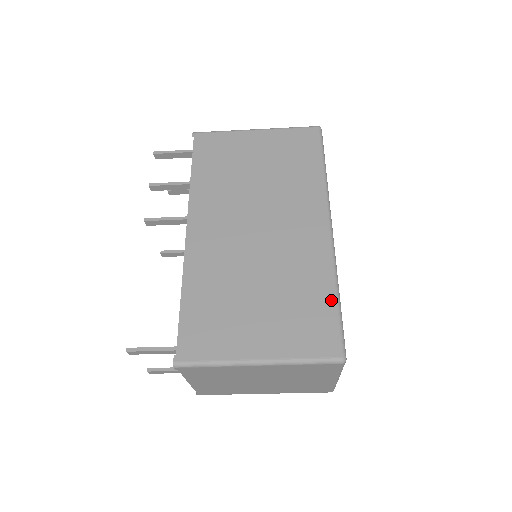
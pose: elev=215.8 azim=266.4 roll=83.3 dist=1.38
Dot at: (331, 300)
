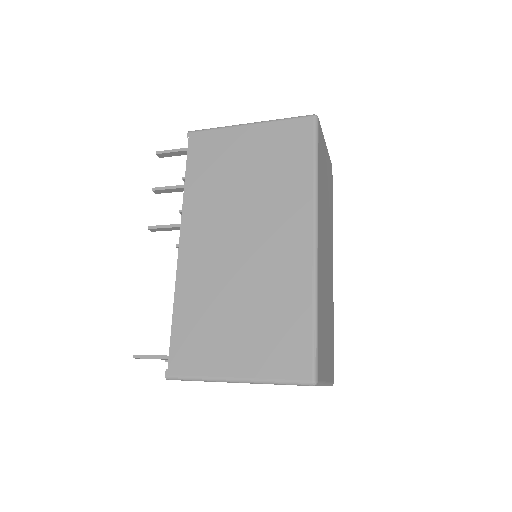
Dot at: (308, 321)
